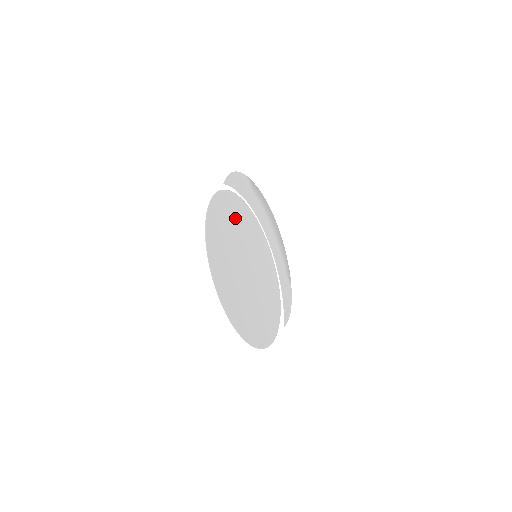
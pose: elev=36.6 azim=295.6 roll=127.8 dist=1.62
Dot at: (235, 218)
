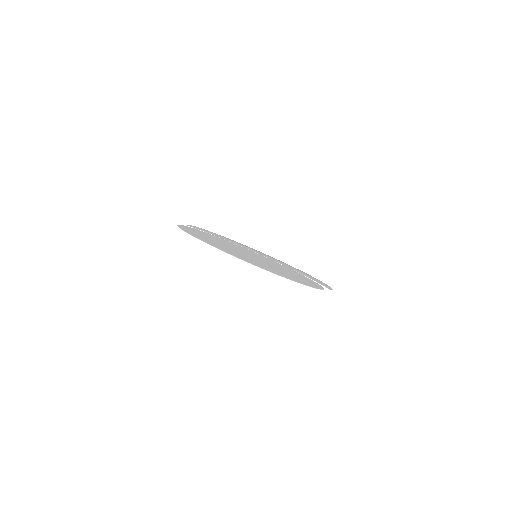
Dot at: (214, 238)
